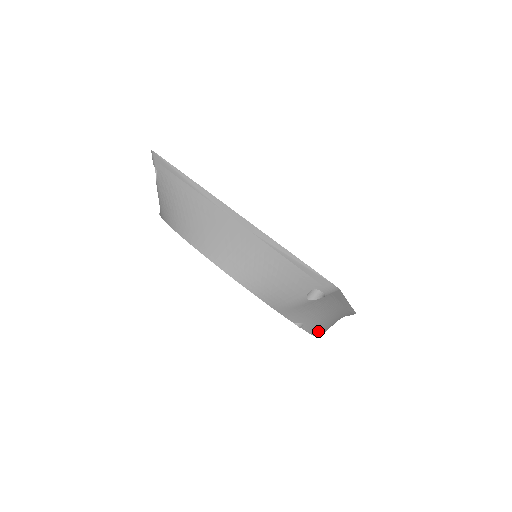
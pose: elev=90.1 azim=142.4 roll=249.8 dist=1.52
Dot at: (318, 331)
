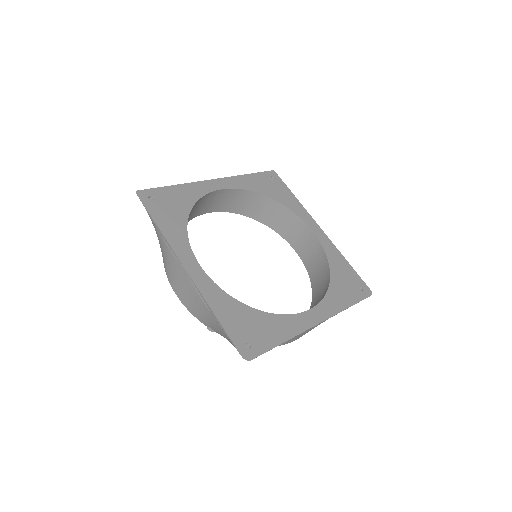
Dot at: occluded
